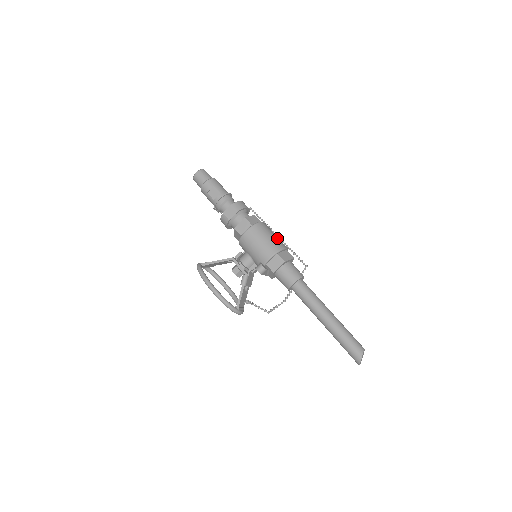
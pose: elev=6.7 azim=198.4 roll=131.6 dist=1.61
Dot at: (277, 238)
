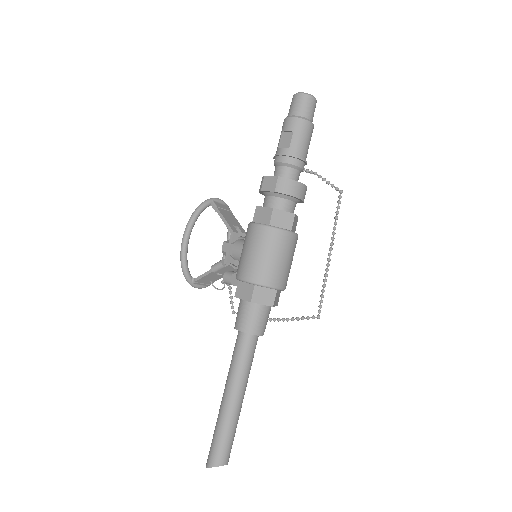
Dot at: (280, 267)
